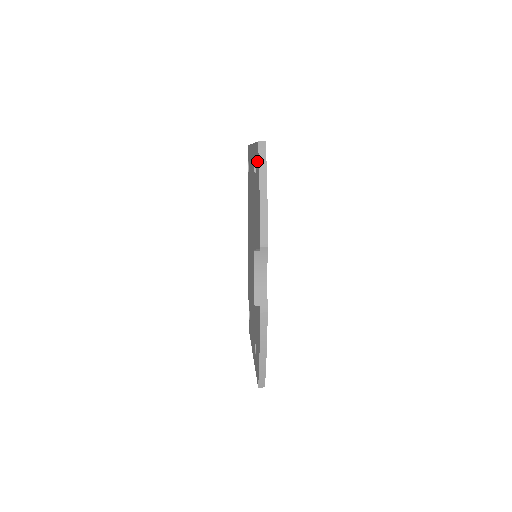
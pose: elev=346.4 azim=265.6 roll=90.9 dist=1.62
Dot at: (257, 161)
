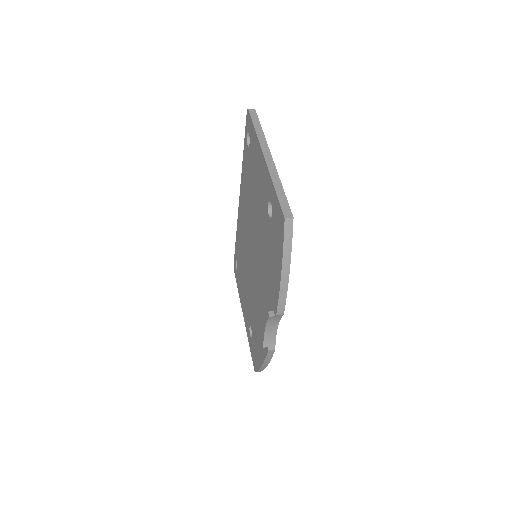
Dot at: (279, 228)
